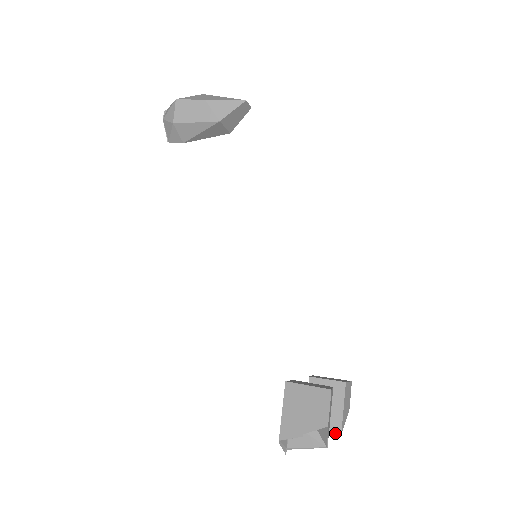
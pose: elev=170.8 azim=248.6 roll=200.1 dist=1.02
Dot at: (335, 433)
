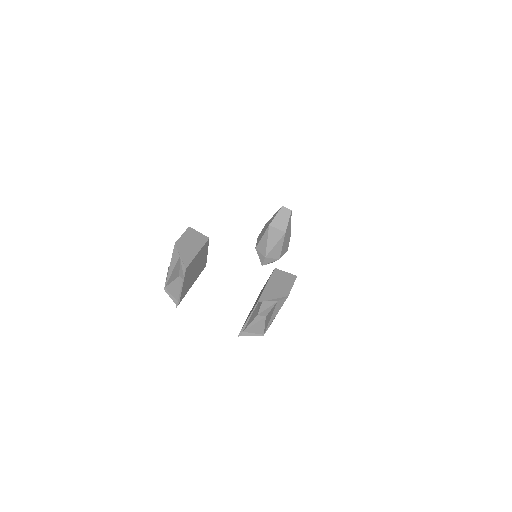
Dot at: (255, 306)
